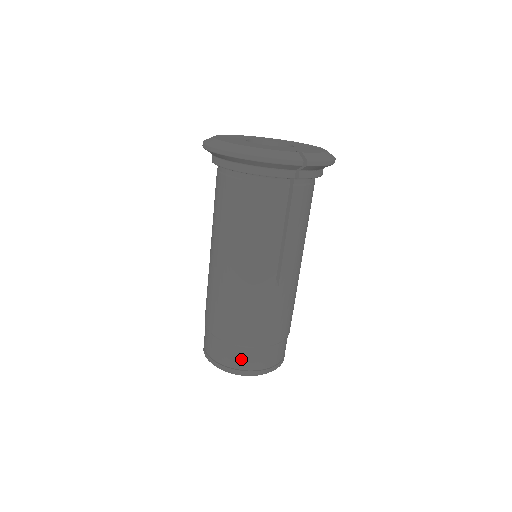
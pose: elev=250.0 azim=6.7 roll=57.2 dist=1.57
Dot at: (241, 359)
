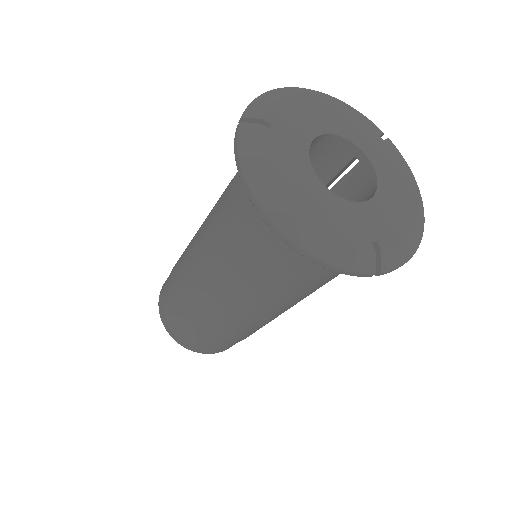
Dot at: (197, 344)
